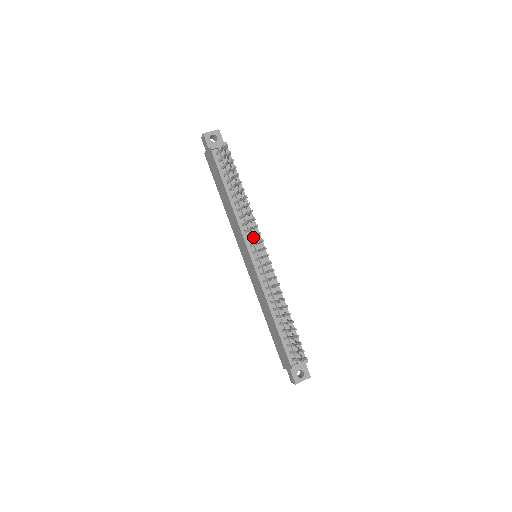
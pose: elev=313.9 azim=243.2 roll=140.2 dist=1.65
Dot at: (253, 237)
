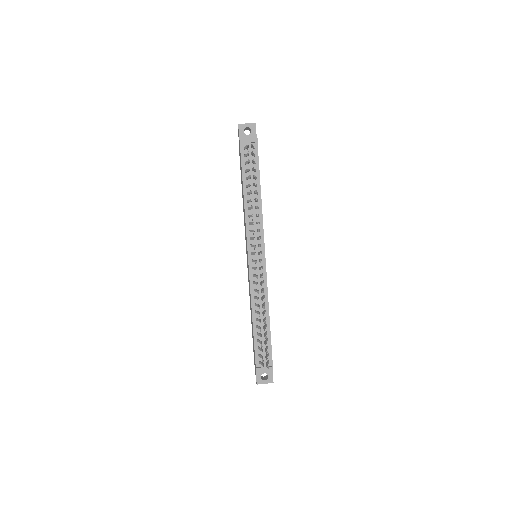
Dot at: occluded
